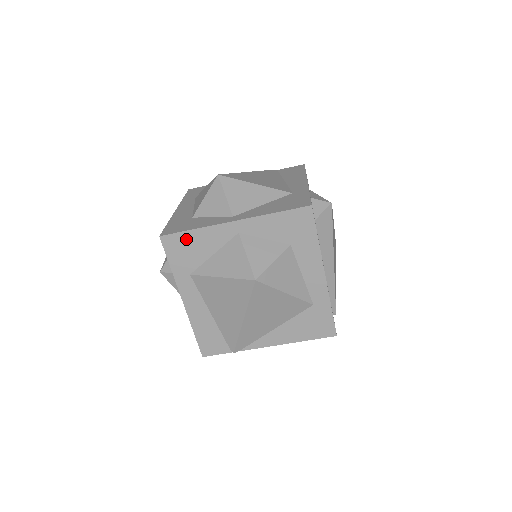
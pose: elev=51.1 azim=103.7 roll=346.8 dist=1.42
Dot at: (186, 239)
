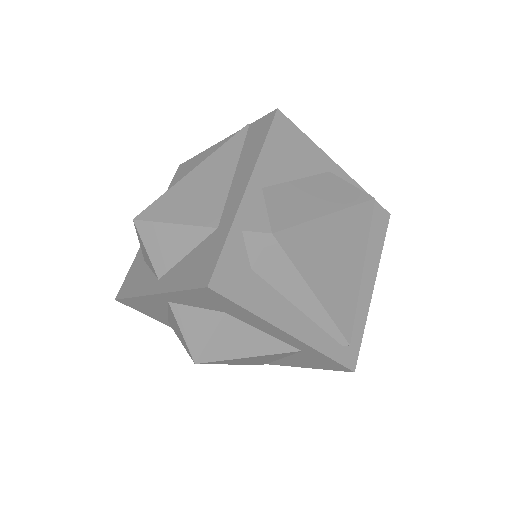
Dot at: (135, 302)
